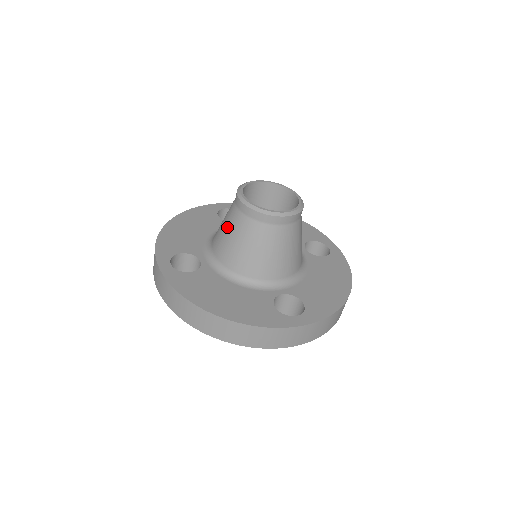
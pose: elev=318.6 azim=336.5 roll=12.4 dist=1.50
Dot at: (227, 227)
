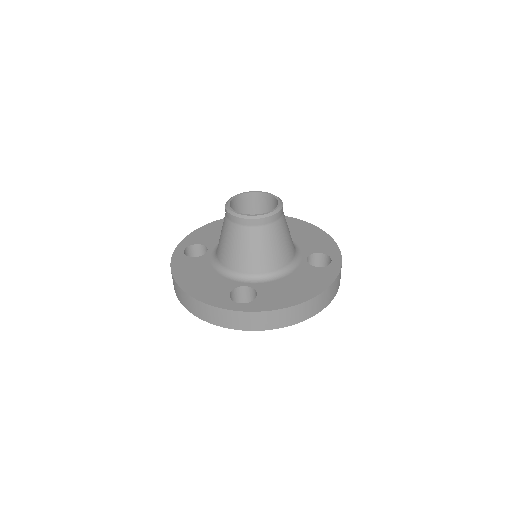
Dot at: occluded
